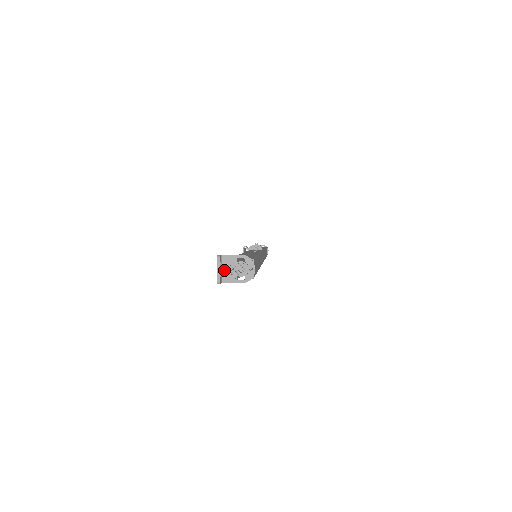
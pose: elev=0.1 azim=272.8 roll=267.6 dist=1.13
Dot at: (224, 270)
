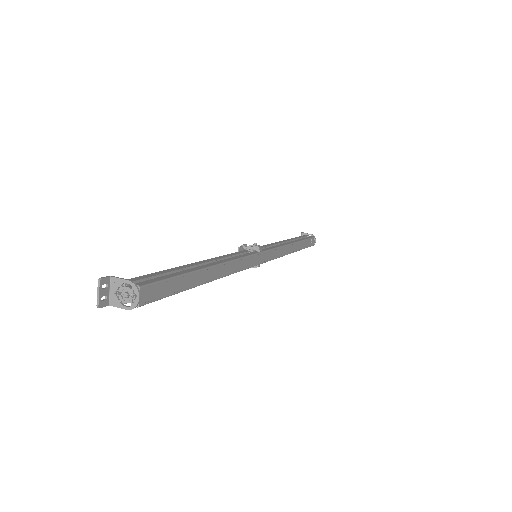
Dot at: (112, 293)
